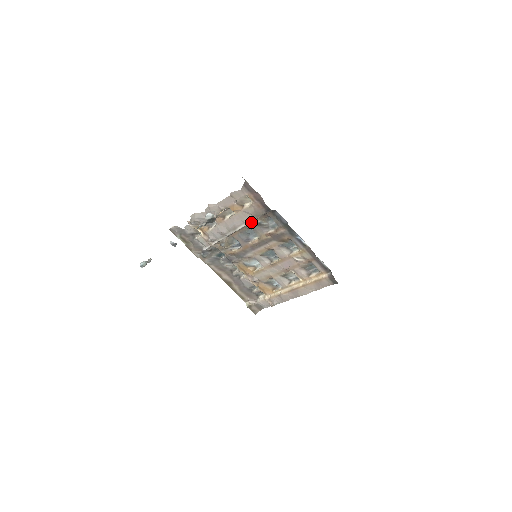
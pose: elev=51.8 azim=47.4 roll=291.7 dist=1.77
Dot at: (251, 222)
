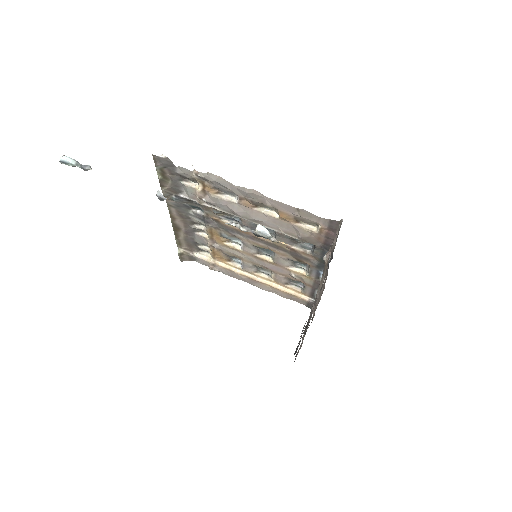
Dot at: (287, 234)
